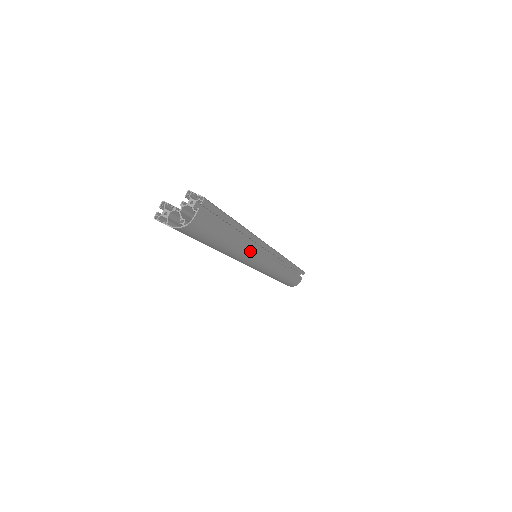
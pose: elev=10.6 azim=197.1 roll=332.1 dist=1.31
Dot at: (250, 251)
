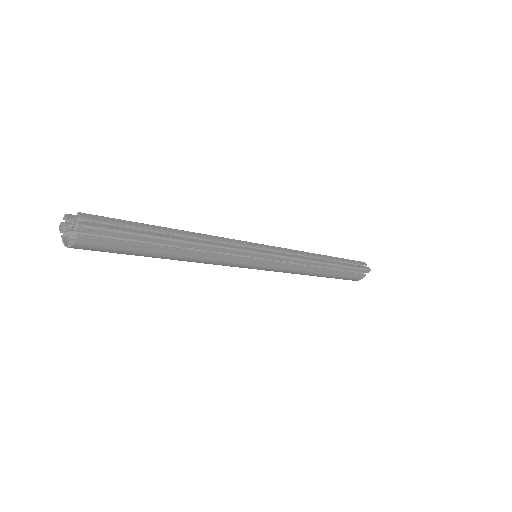
Dot at: (217, 260)
